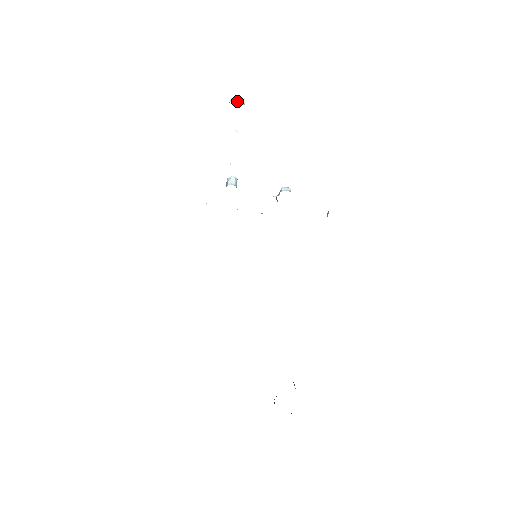
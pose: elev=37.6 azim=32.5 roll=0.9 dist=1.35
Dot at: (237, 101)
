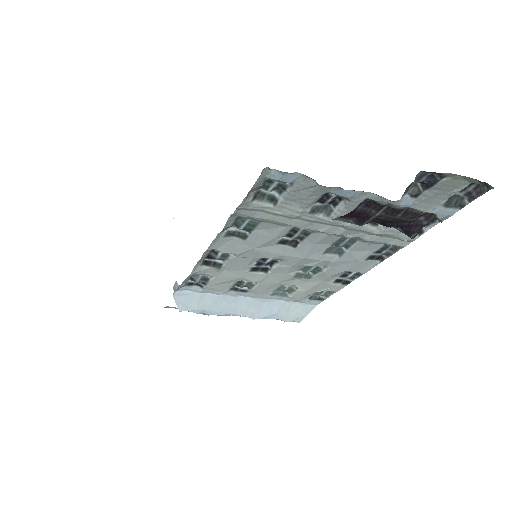
Dot at: occluded
